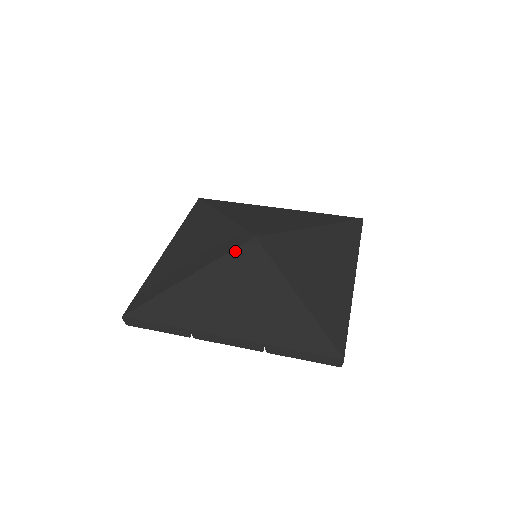
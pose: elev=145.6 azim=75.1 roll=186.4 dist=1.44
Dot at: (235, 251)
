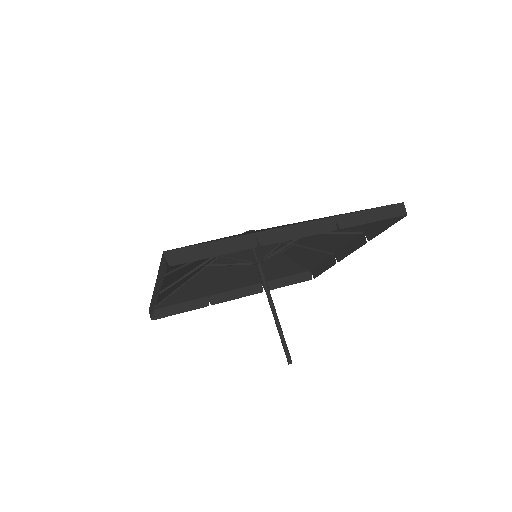
Dot at: occluded
